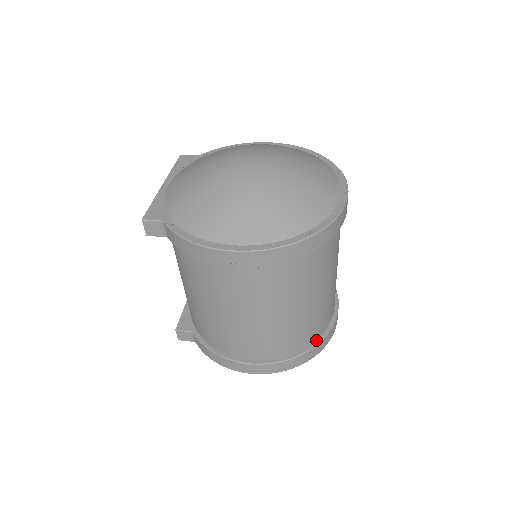
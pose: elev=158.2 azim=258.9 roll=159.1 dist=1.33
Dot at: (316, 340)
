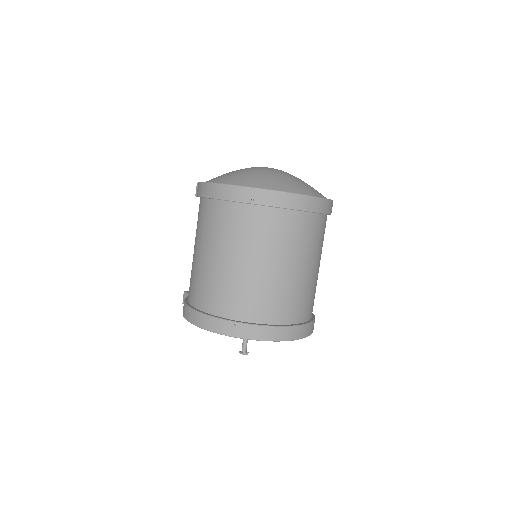
Dot at: (246, 322)
